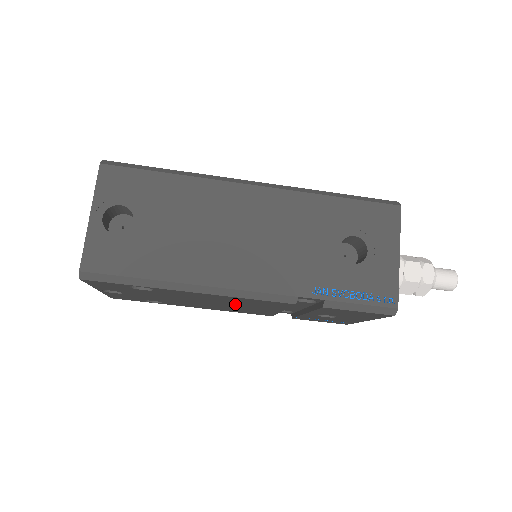
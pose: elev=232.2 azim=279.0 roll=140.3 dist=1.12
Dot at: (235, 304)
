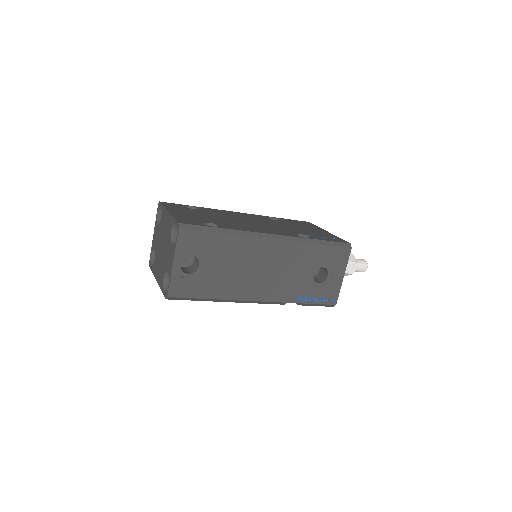
Dot at: occluded
